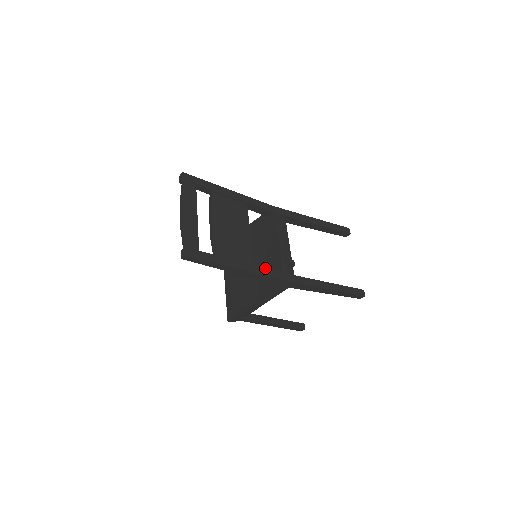
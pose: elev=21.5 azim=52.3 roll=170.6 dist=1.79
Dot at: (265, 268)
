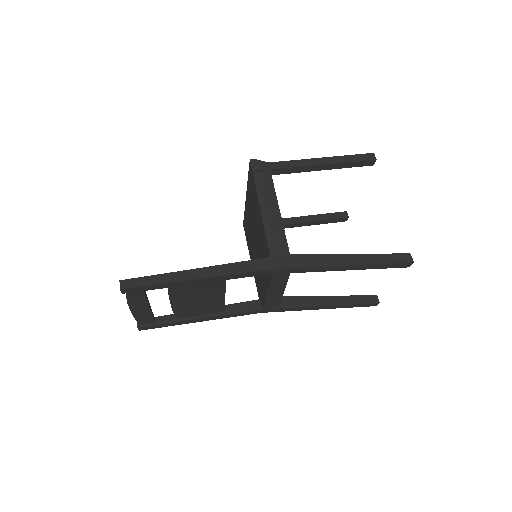
Dot at: (237, 313)
